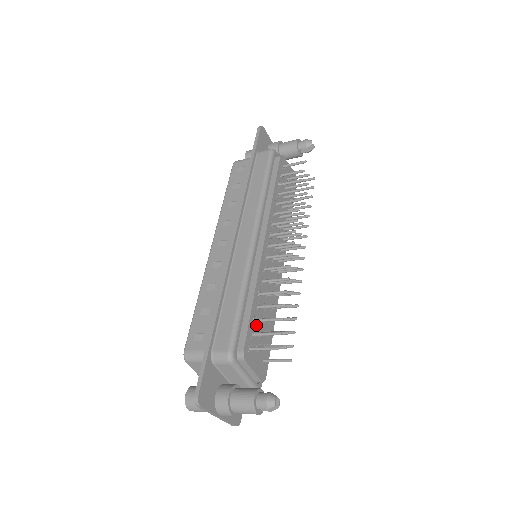
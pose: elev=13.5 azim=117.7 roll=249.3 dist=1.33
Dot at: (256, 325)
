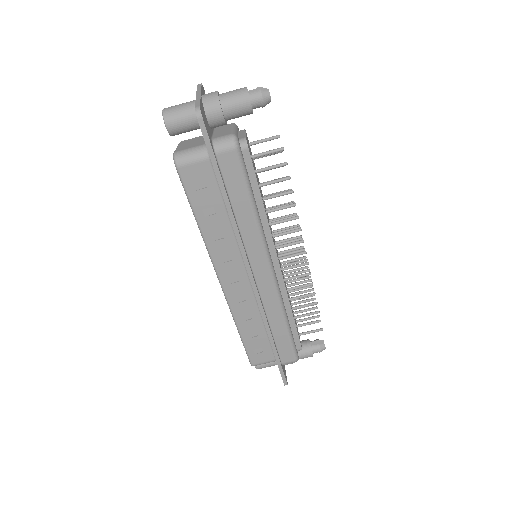
Dot at: occluded
